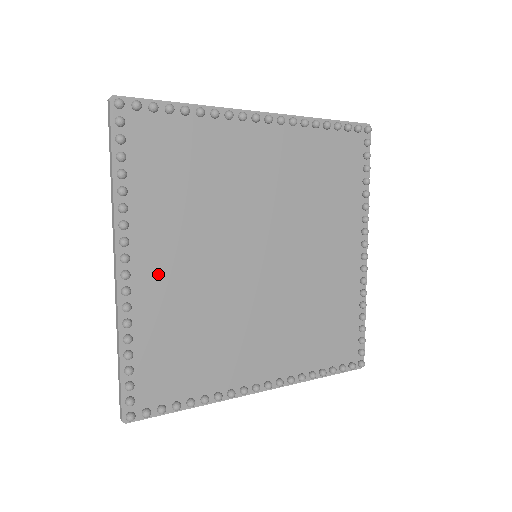
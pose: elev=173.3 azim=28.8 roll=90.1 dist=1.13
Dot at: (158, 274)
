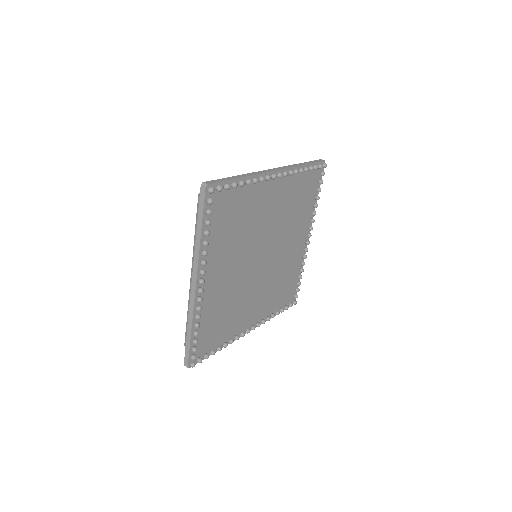
Dot at: (214, 284)
